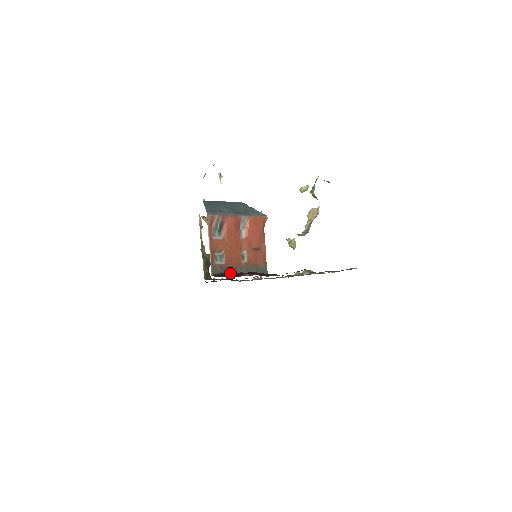
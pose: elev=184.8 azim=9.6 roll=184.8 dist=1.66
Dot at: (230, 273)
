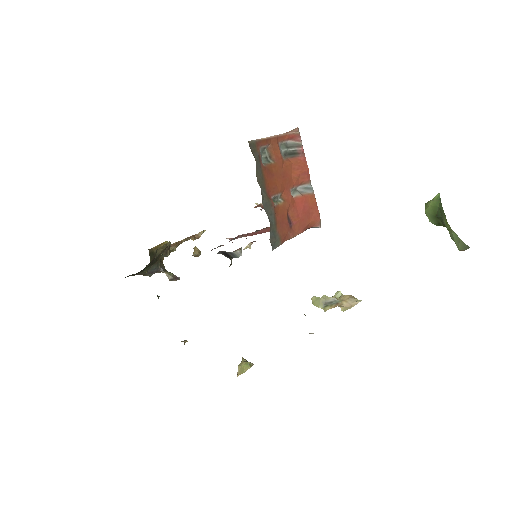
Dot at: (257, 176)
